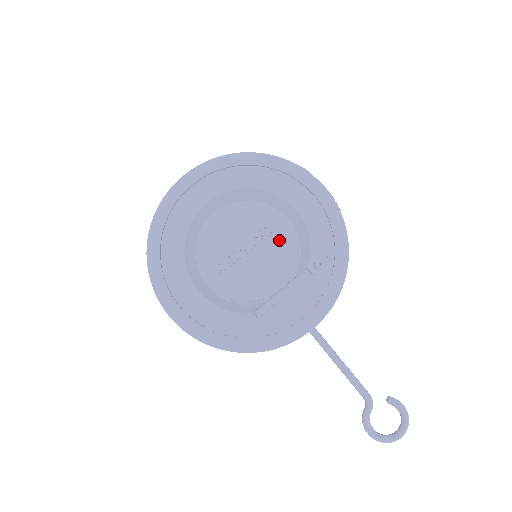
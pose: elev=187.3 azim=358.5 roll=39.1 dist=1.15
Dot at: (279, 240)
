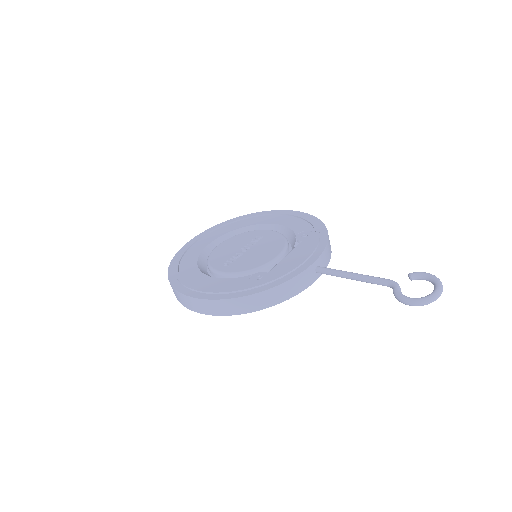
Dot at: (269, 238)
